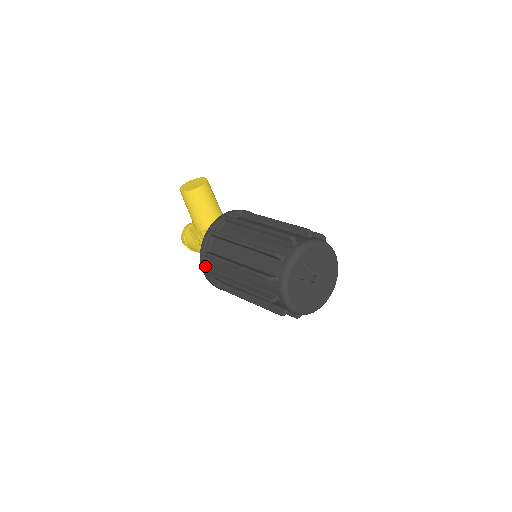
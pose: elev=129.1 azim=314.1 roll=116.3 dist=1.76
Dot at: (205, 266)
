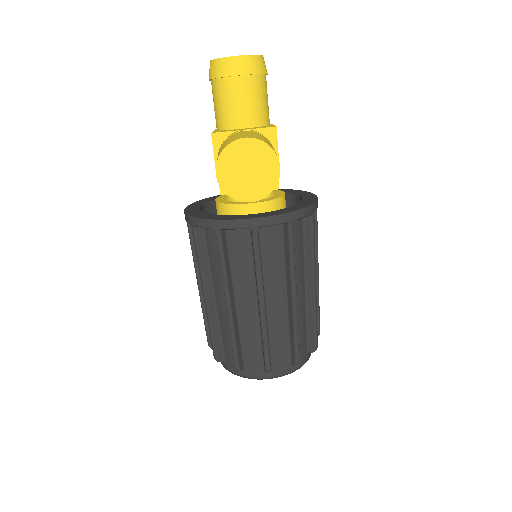
Dot at: occluded
